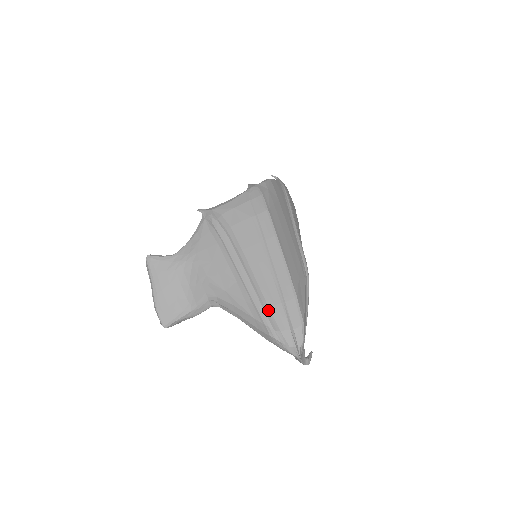
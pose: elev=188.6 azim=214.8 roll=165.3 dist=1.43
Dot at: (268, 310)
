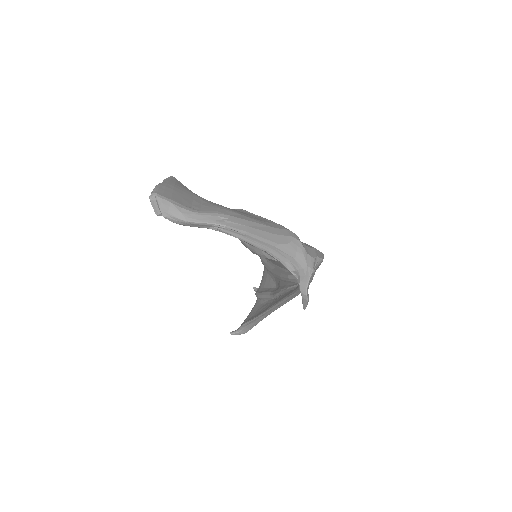
Dot at: occluded
